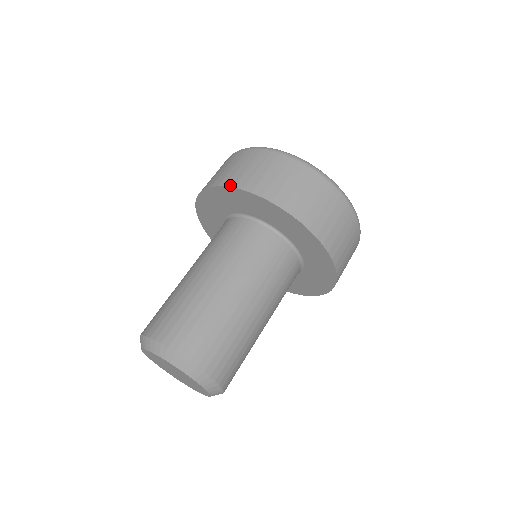
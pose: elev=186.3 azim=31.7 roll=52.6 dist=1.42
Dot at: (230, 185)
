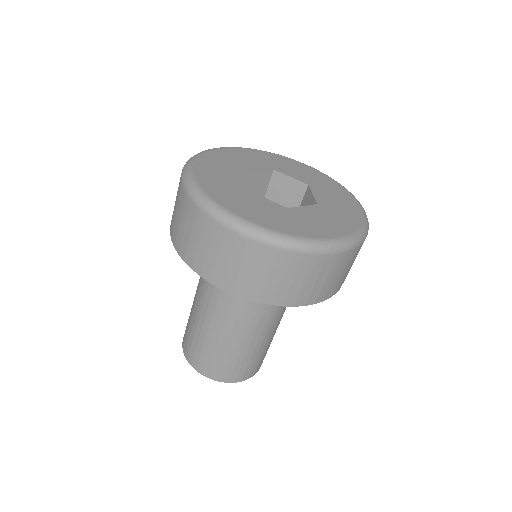
Dot at: (228, 290)
